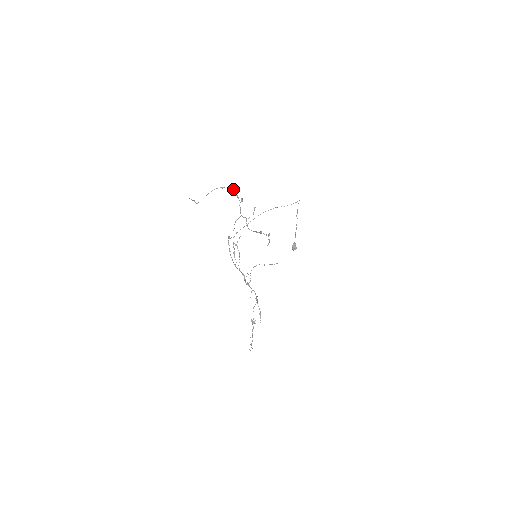
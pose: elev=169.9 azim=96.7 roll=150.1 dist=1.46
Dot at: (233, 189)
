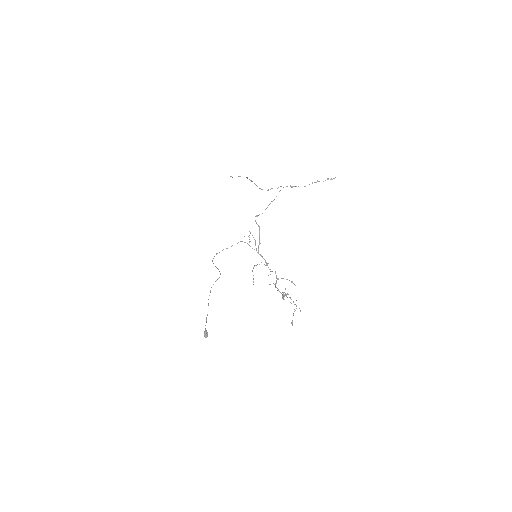
Dot at: (257, 186)
